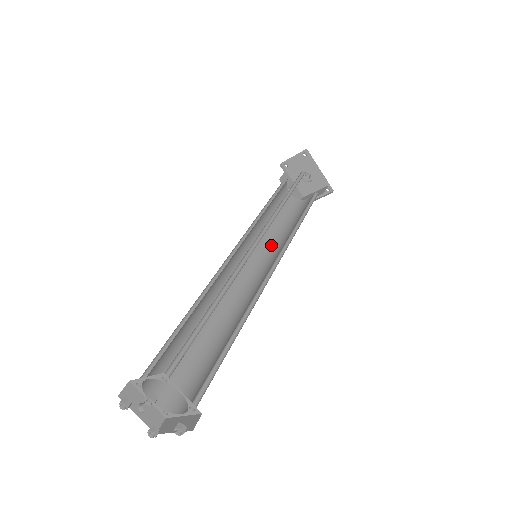
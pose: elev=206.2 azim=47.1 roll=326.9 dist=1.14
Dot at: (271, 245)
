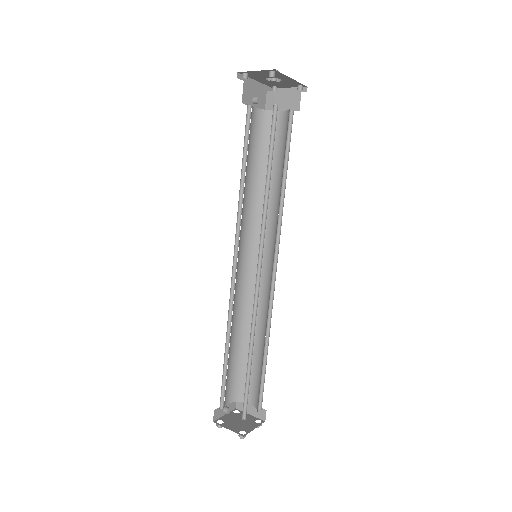
Dot at: (259, 211)
